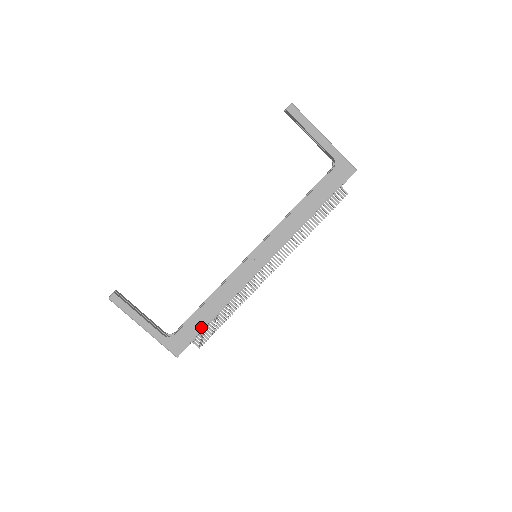
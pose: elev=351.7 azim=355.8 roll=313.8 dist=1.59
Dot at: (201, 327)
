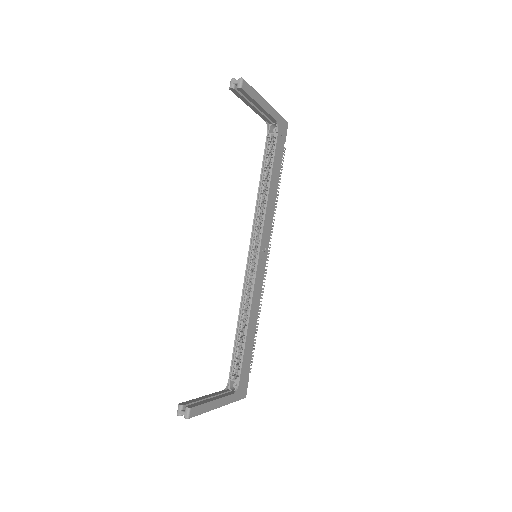
Dot at: (250, 355)
